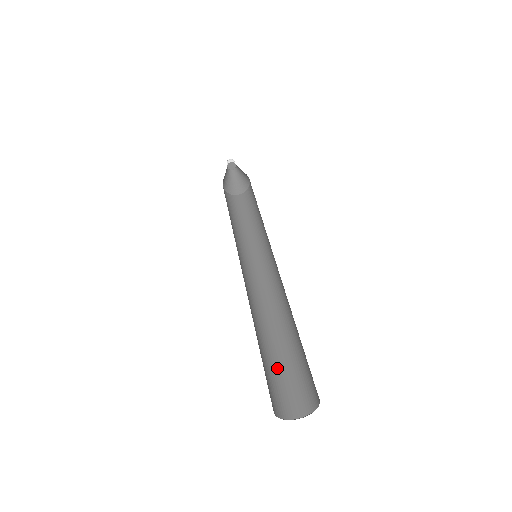
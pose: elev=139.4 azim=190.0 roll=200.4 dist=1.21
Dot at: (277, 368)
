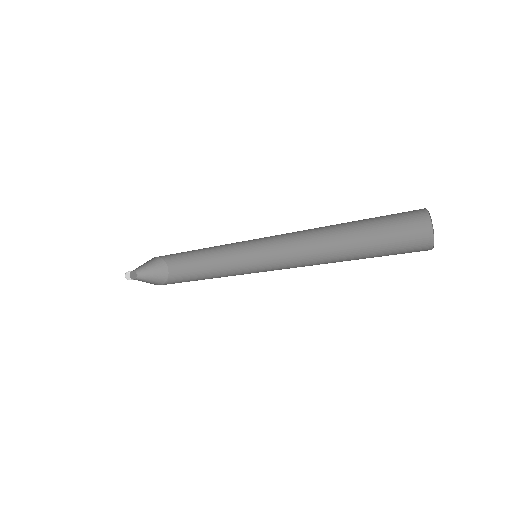
Dot at: occluded
